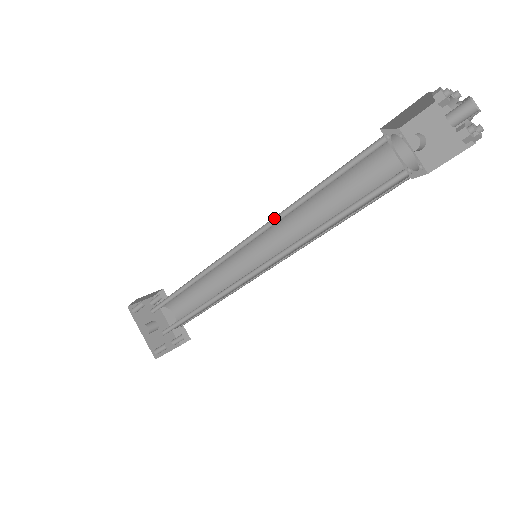
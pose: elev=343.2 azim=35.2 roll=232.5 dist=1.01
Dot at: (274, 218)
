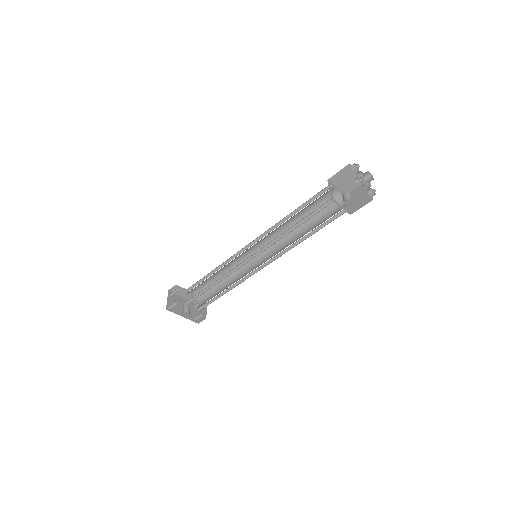
Dot at: (270, 242)
